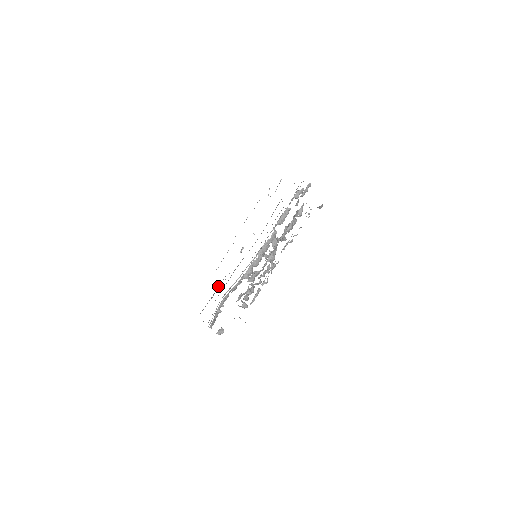
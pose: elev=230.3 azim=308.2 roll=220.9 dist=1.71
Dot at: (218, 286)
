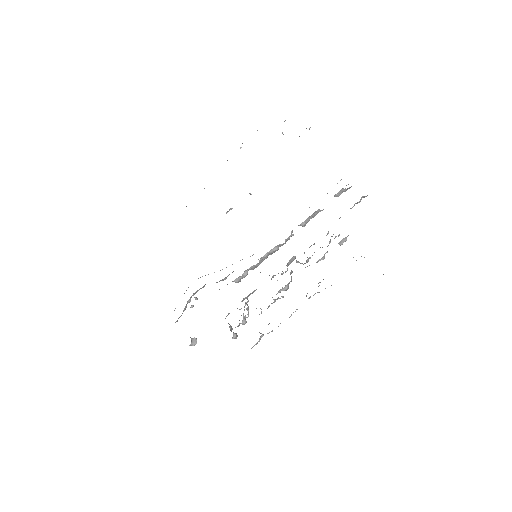
Dot at: occluded
